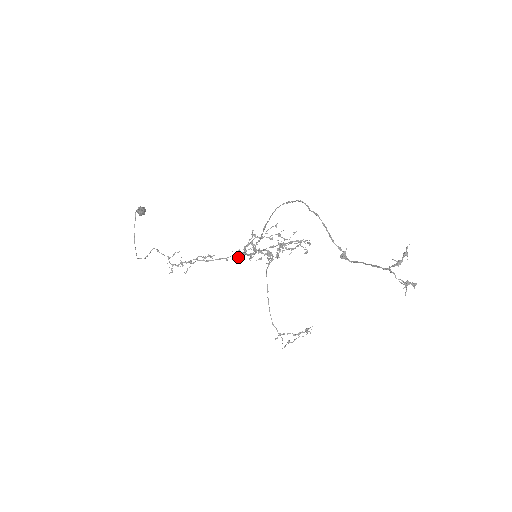
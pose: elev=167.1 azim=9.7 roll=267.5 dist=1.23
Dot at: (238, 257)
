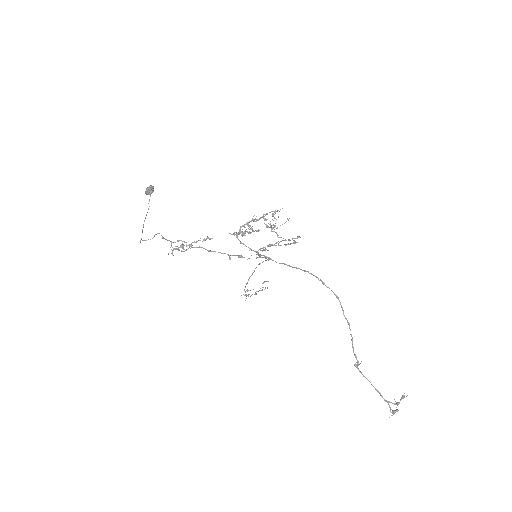
Dot at: (231, 234)
